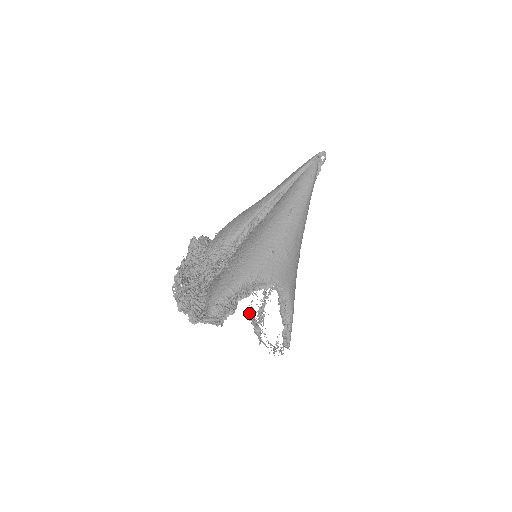
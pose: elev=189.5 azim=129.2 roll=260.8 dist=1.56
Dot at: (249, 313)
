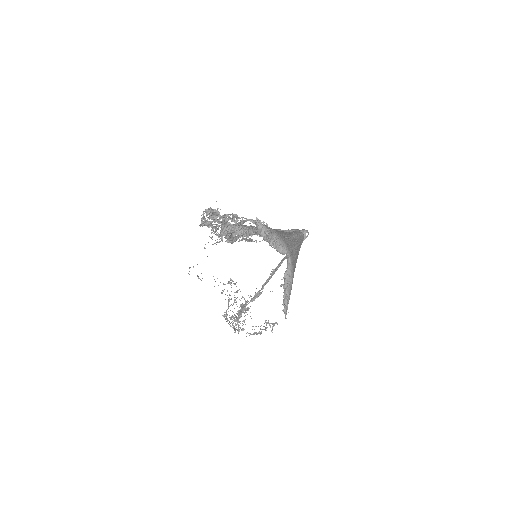
Dot at: (224, 316)
